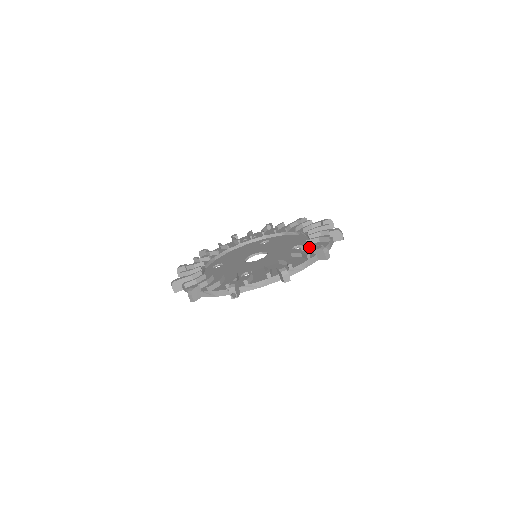
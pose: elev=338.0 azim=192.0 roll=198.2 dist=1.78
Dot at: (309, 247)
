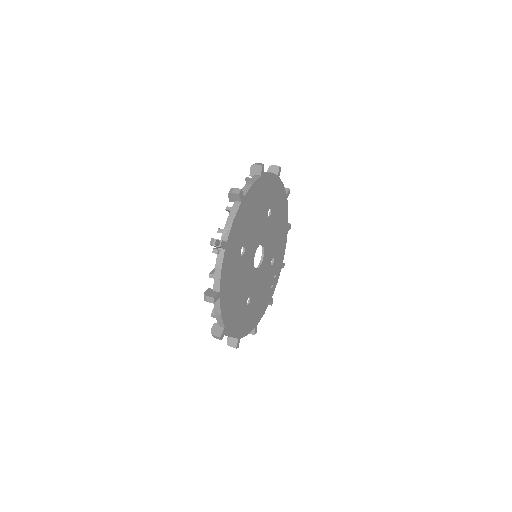
Dot at: occluded
